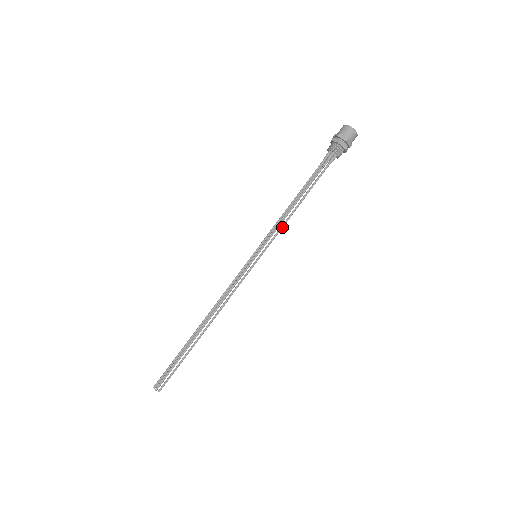
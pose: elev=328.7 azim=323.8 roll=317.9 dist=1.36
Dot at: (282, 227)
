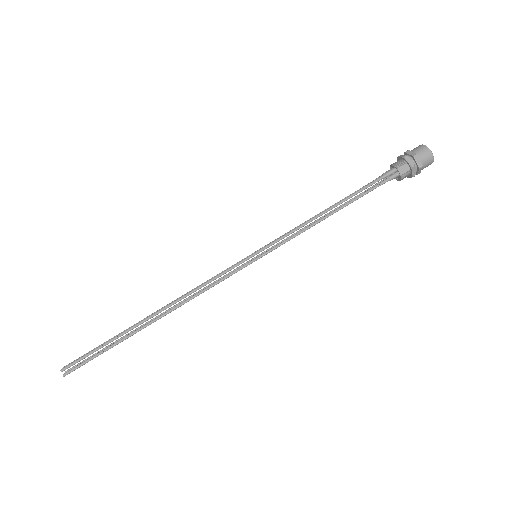
Dot at: (301, 232)
